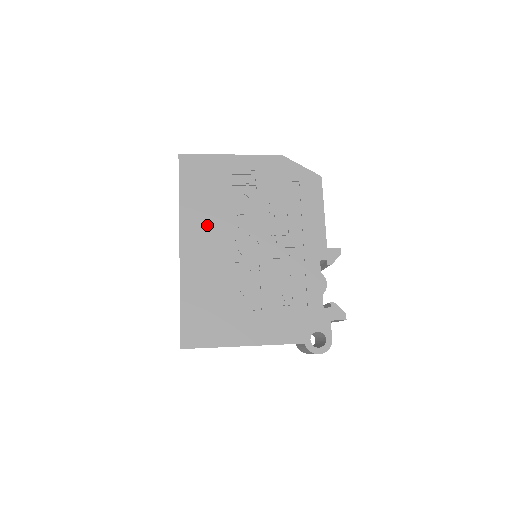
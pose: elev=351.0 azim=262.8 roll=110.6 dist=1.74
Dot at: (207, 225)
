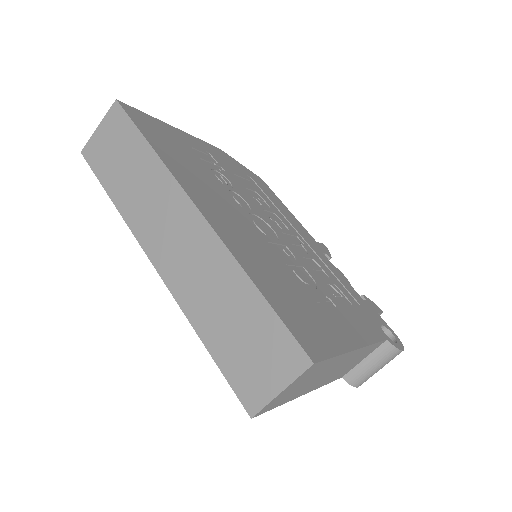
Dot at: (208, 191)
